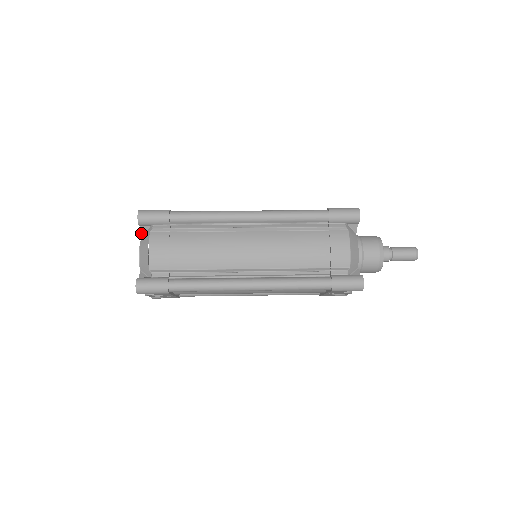
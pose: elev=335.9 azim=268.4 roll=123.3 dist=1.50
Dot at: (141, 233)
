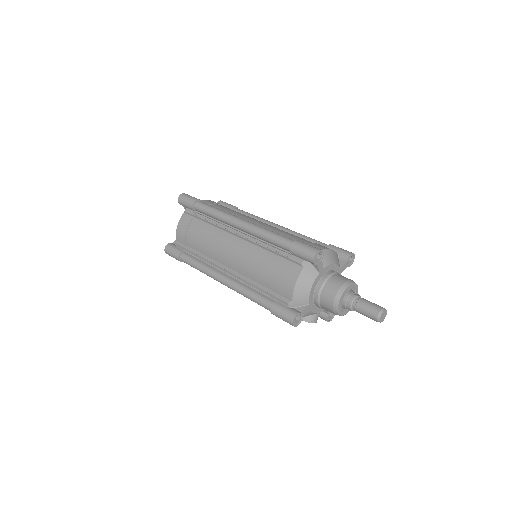
Dot at: occluded
